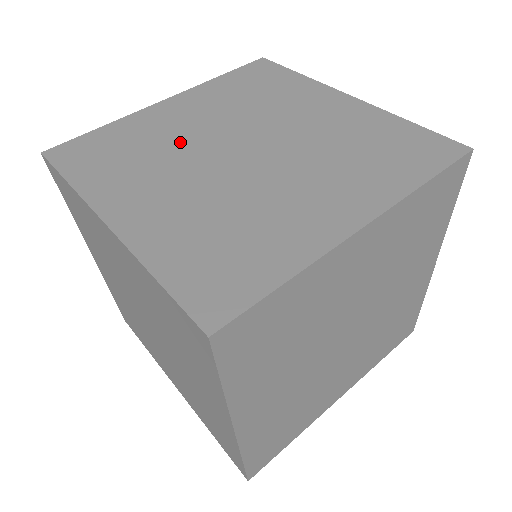
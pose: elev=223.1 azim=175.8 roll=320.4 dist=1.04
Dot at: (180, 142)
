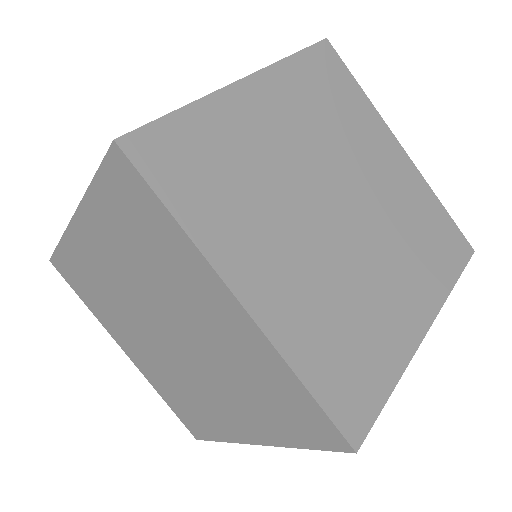
Dot at: (280, 175)
